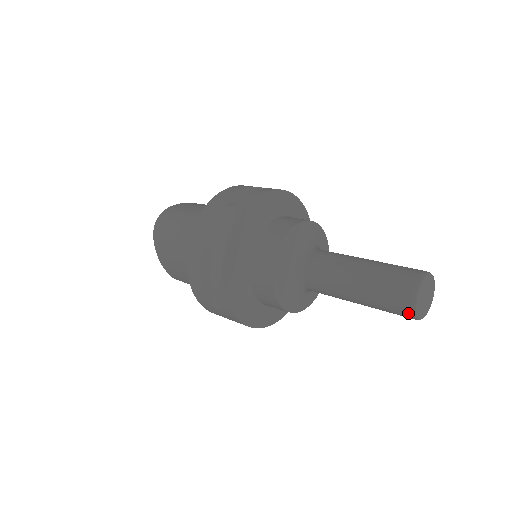
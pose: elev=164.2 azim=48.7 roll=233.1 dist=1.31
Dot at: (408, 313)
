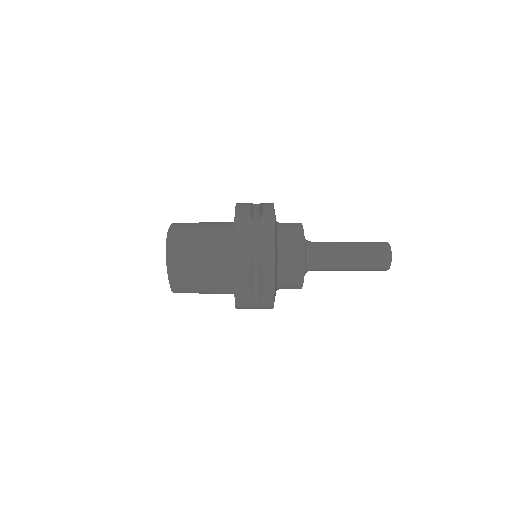
Dot at: (386, 268)
